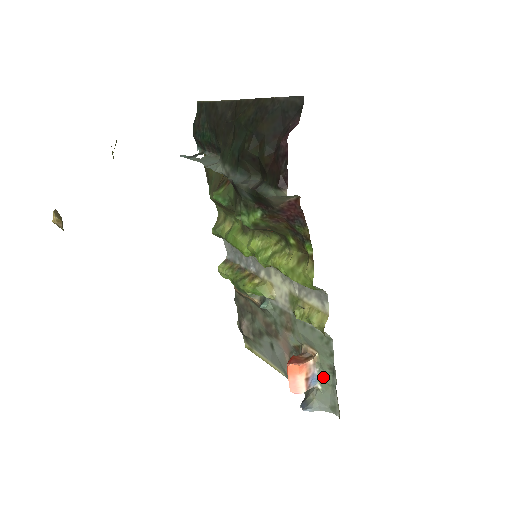
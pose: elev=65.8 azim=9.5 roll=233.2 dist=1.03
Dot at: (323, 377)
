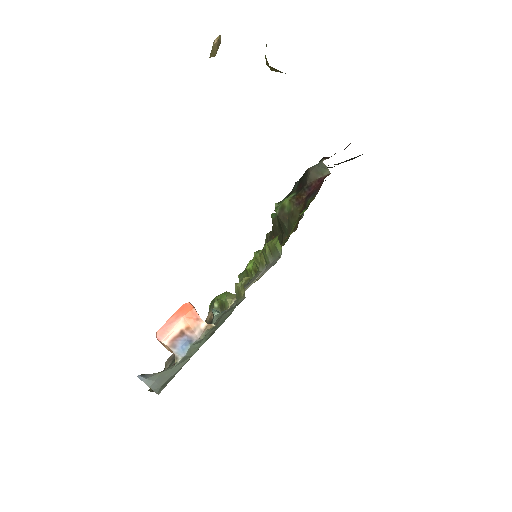
Dot at: (195, 345)
